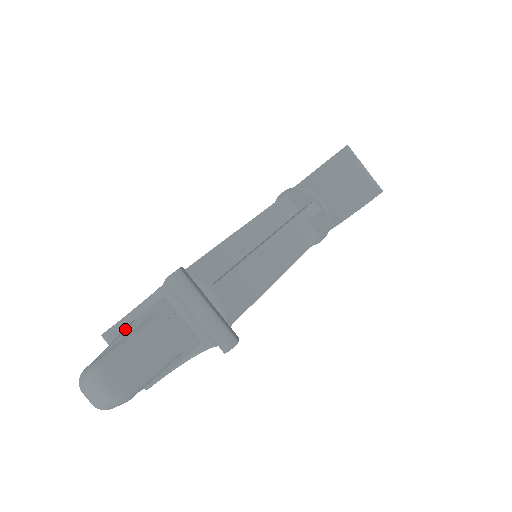
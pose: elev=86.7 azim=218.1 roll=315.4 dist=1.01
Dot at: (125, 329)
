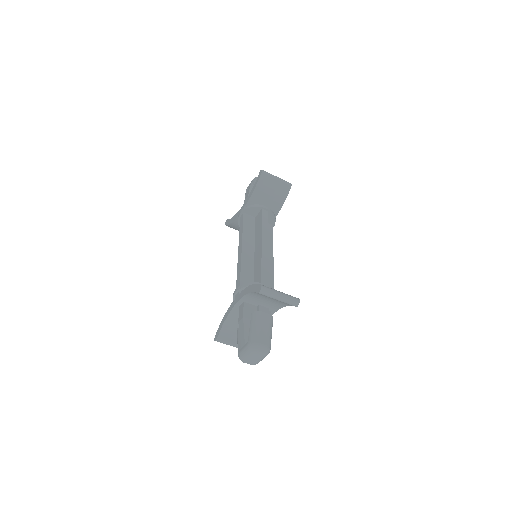
Dot at: (243, 326)
